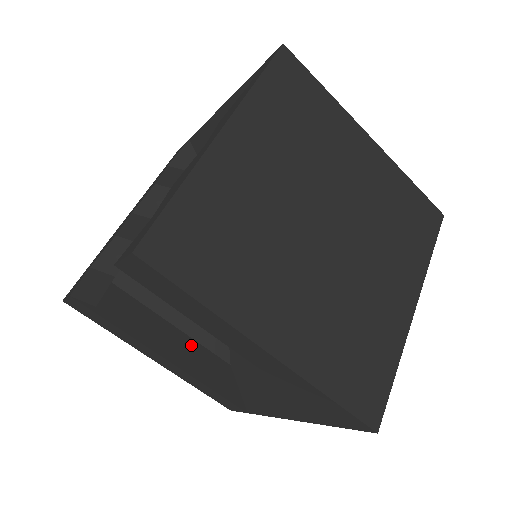
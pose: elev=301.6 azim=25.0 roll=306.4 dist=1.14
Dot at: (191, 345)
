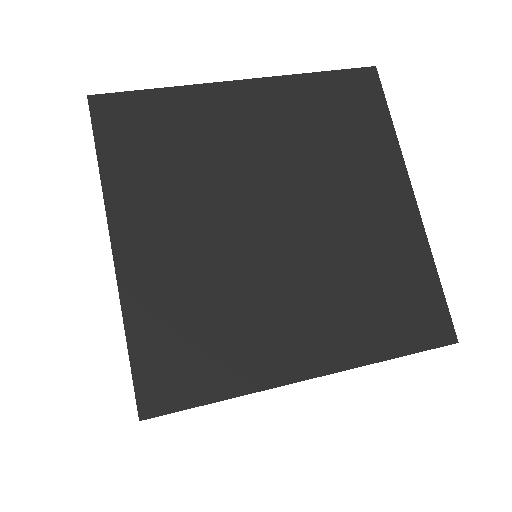
Dot at: occluded
